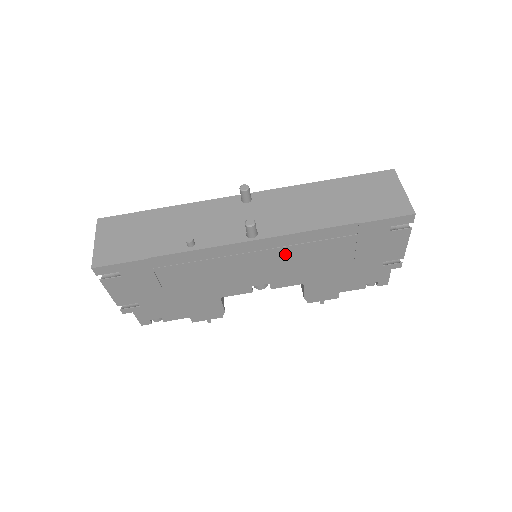
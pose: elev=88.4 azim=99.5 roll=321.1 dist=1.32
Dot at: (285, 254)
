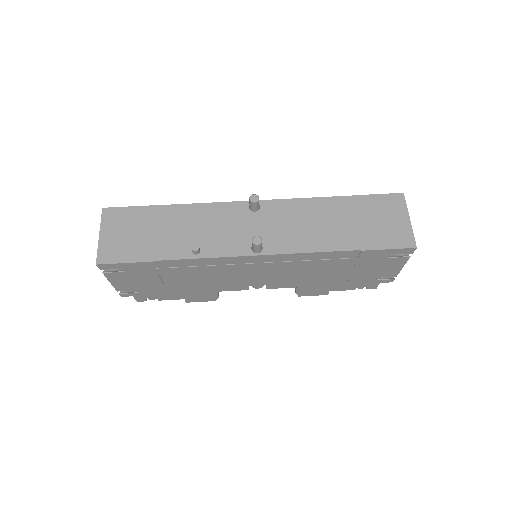
Dot at: (286, 266)
